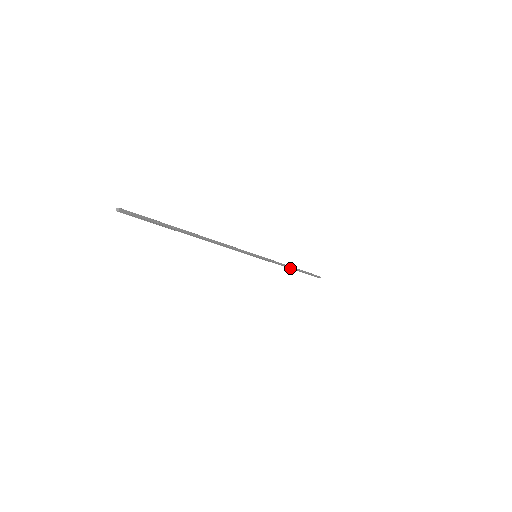
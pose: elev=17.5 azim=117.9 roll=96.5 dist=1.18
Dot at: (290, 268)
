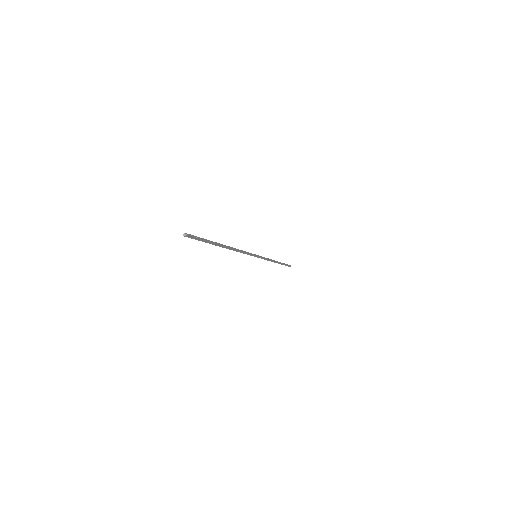
Dot at: (274, 262)
